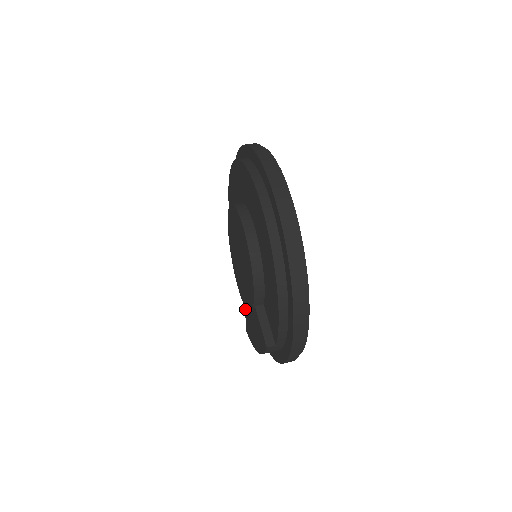
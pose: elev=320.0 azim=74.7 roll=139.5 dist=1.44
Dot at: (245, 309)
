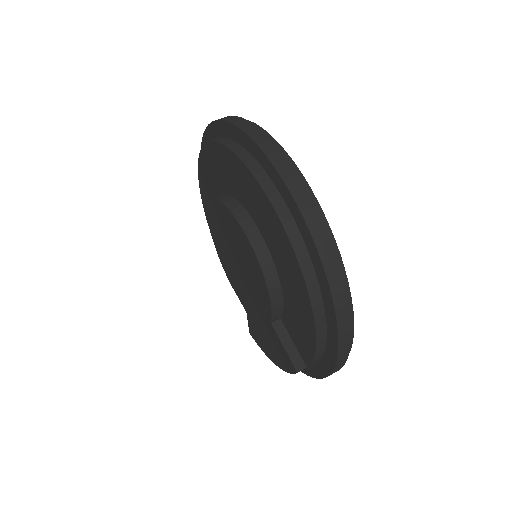
Dot at: (247, 313)
